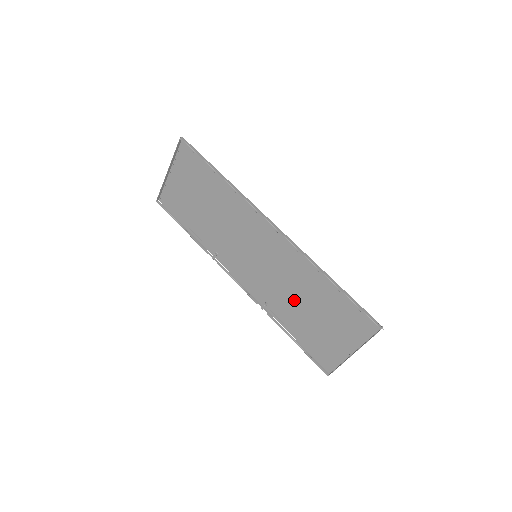
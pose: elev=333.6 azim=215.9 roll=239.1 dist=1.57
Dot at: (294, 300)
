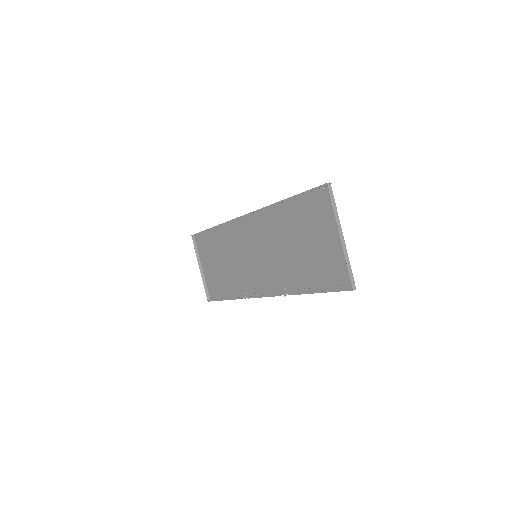
Dot at: (290, 255)
